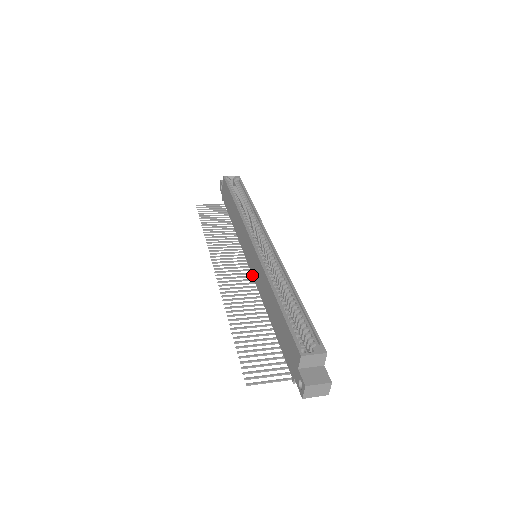
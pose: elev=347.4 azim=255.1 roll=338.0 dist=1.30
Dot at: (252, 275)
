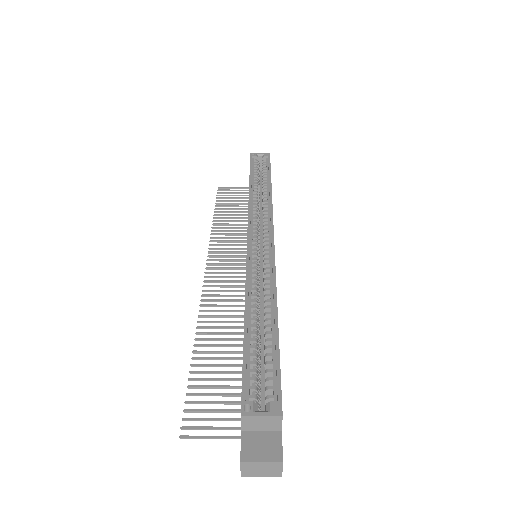
Dot at: occluded
